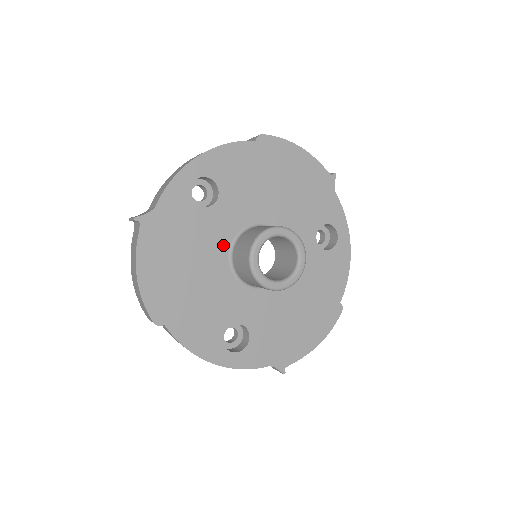
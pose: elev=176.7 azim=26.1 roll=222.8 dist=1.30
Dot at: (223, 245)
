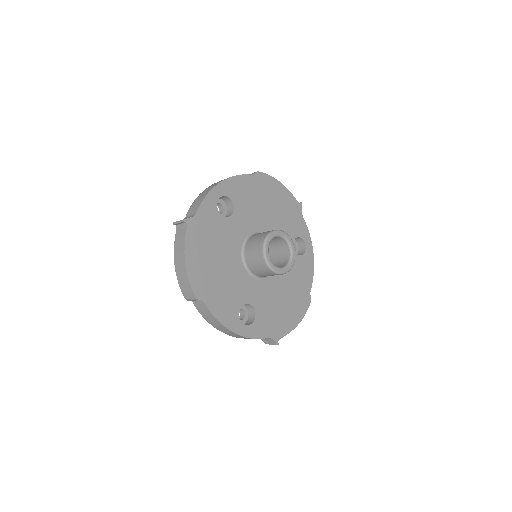
Dot at: (237, 245)
